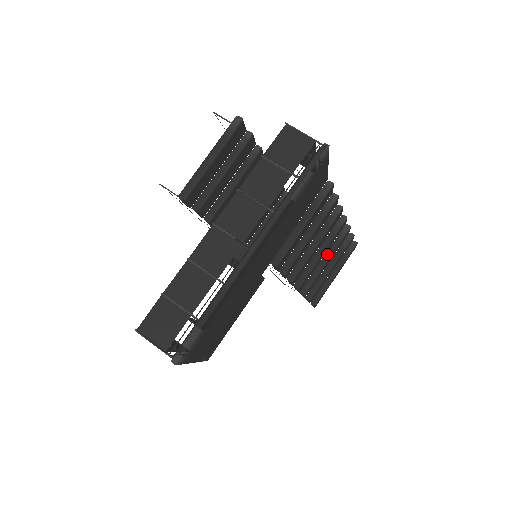
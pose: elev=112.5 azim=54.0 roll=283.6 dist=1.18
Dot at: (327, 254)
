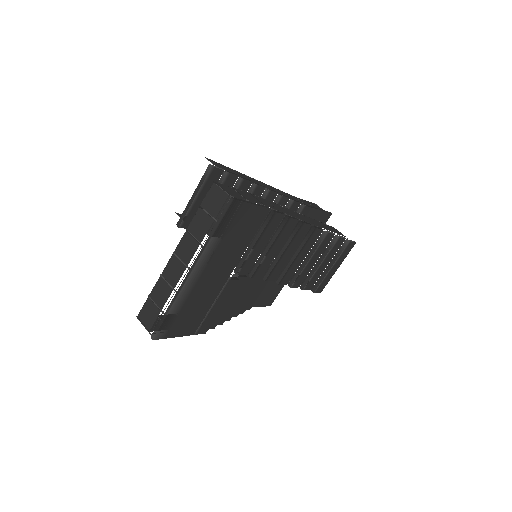
Dot at: (308, 255)
